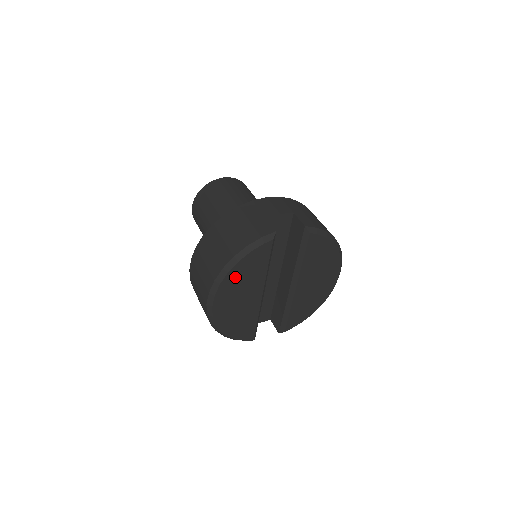
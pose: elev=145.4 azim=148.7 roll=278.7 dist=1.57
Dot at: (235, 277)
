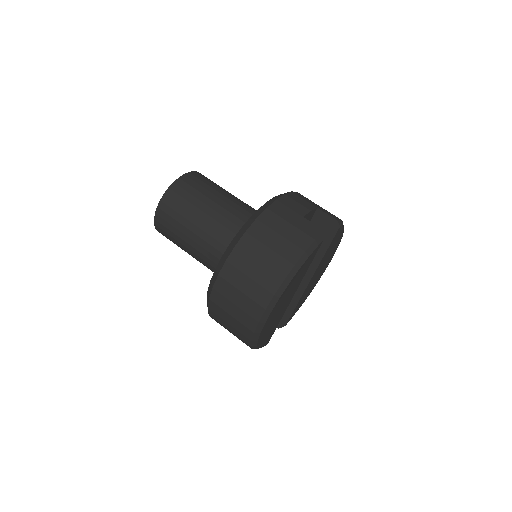
Dot at: (290, 286)
